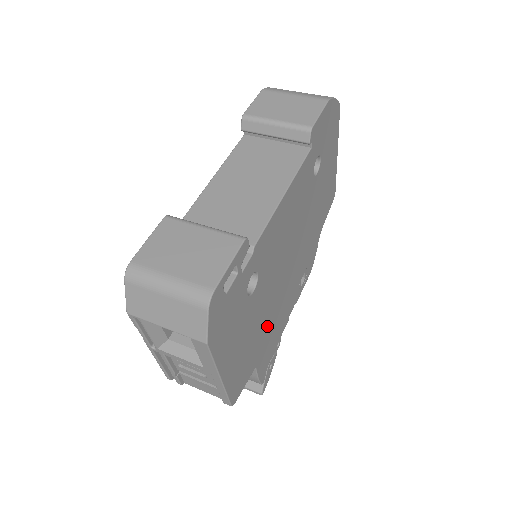
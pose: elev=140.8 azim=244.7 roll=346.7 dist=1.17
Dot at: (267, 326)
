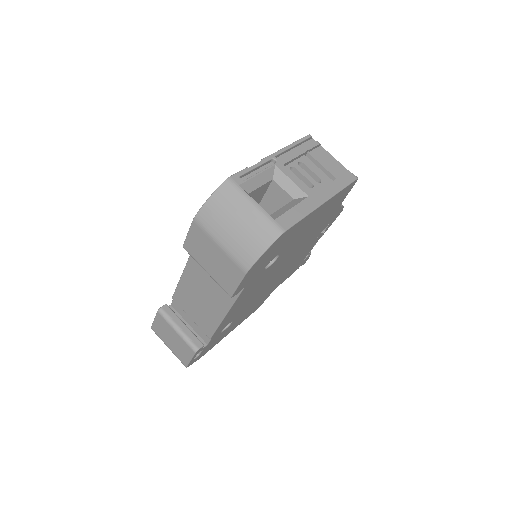
Dot at: (273, 286)
